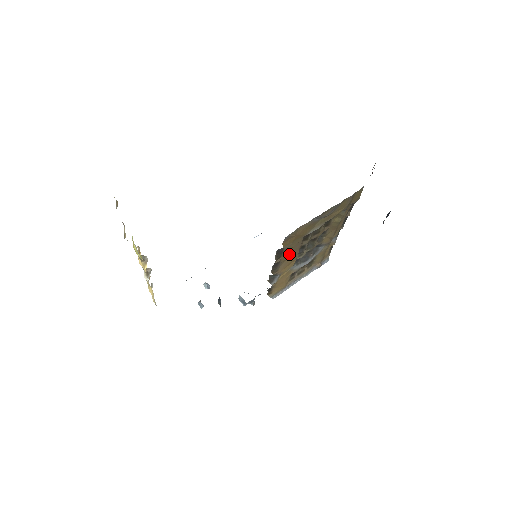
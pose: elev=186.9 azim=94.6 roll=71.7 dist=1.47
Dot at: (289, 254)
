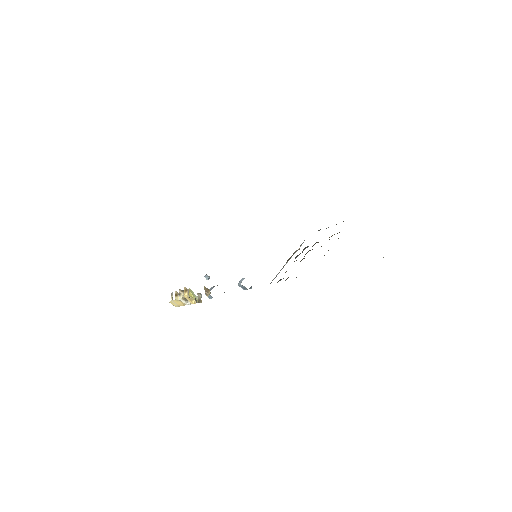
Dot at: occluded
